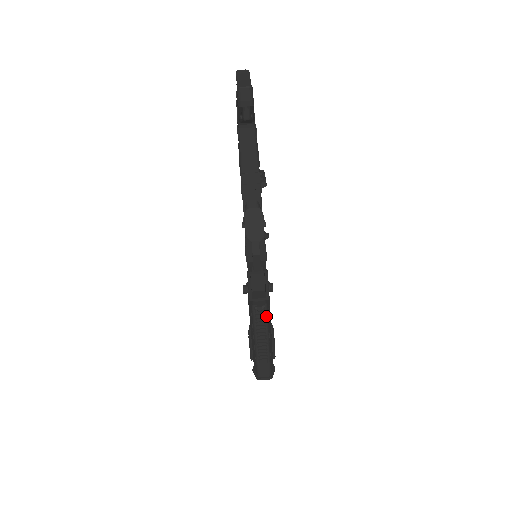
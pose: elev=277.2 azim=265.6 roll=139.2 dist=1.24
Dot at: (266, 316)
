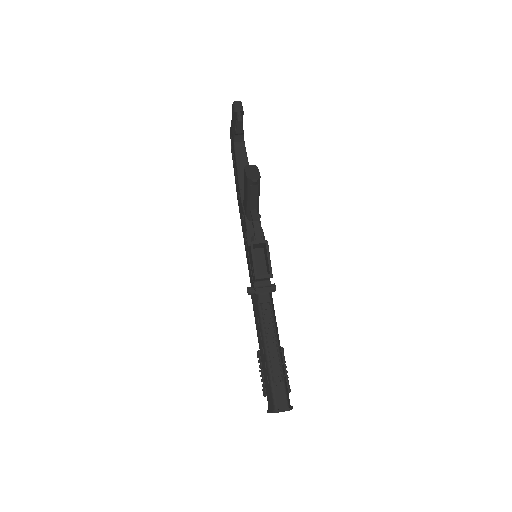
Dot at: (273, 317)
